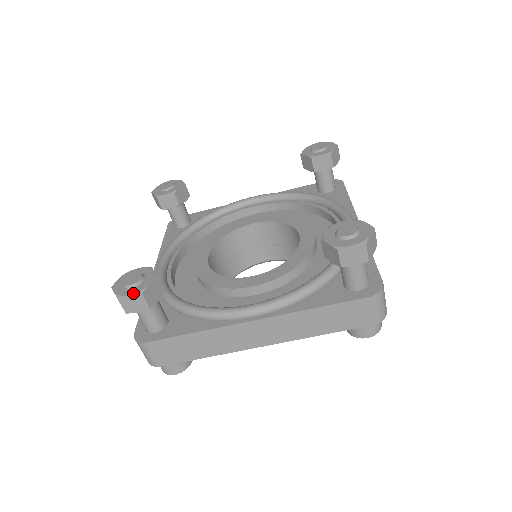
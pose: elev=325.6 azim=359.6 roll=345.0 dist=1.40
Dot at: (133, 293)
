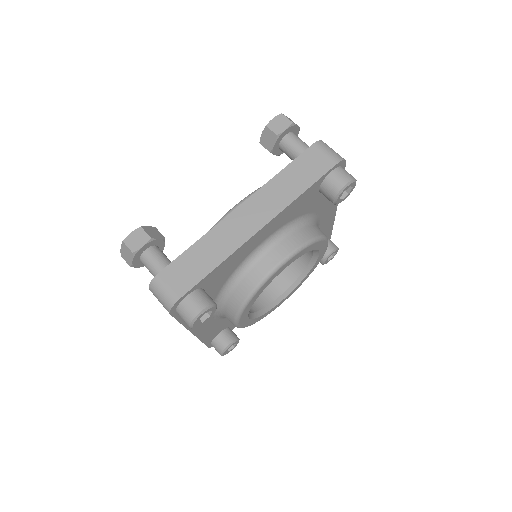
Dot at: (134, 230)
